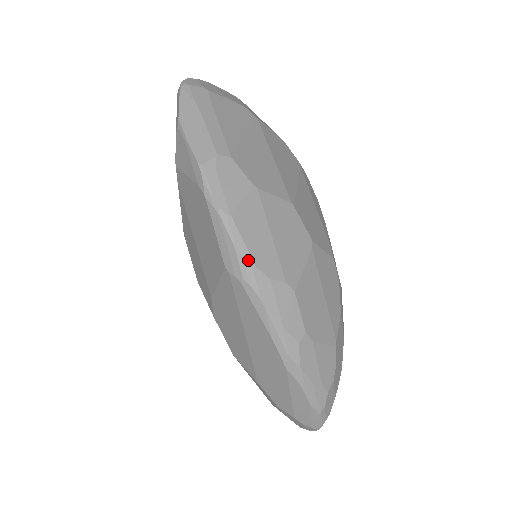
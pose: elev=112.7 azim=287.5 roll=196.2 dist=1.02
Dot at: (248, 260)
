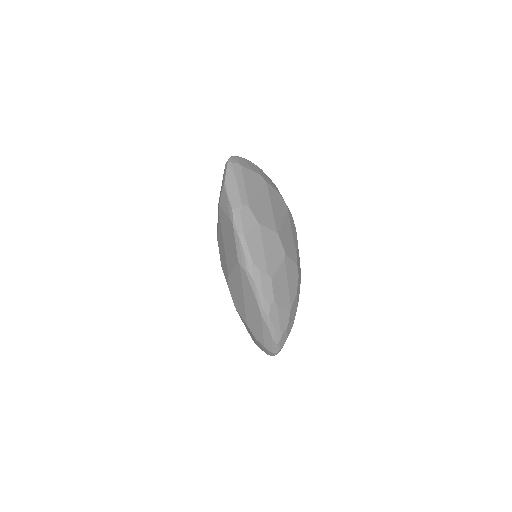
Dot at: (250, 260)
